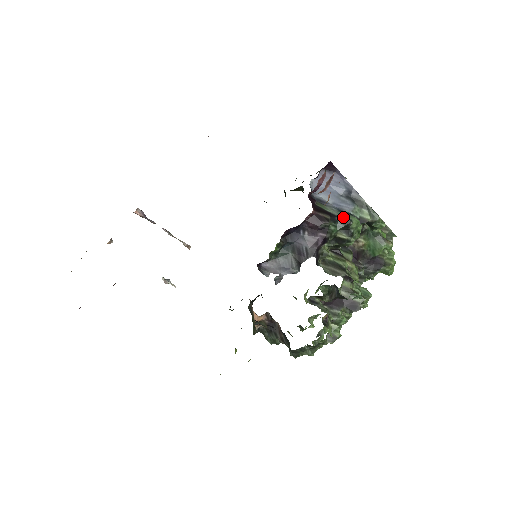
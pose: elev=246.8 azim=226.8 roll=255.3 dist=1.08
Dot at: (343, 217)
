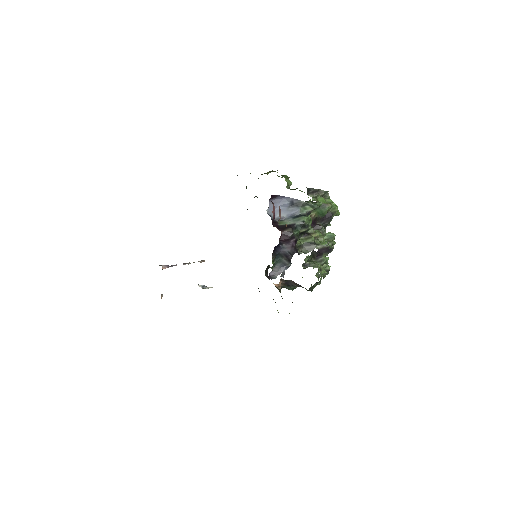
Dot at: (298, 222)
